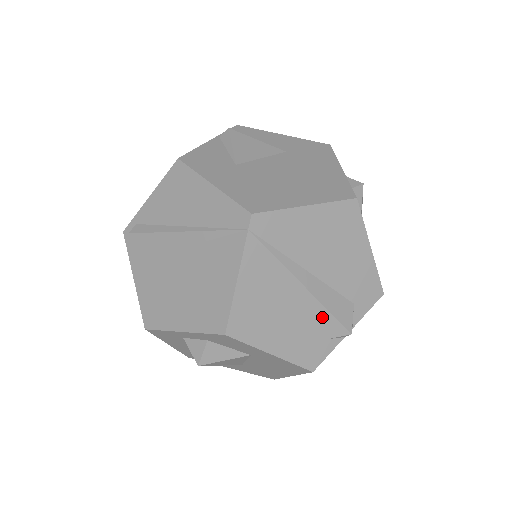
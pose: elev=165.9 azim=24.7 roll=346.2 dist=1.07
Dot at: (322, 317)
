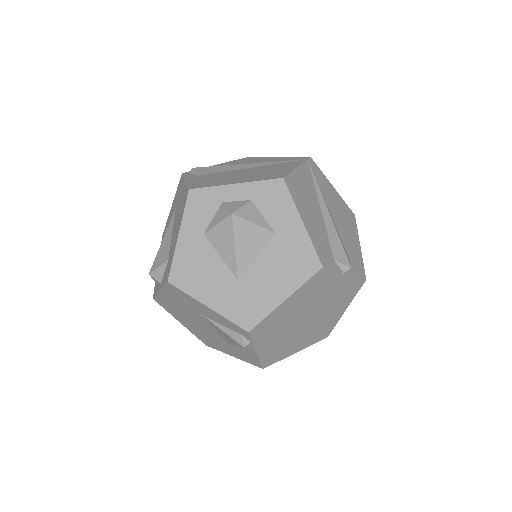
Dot at: (334, 240)
